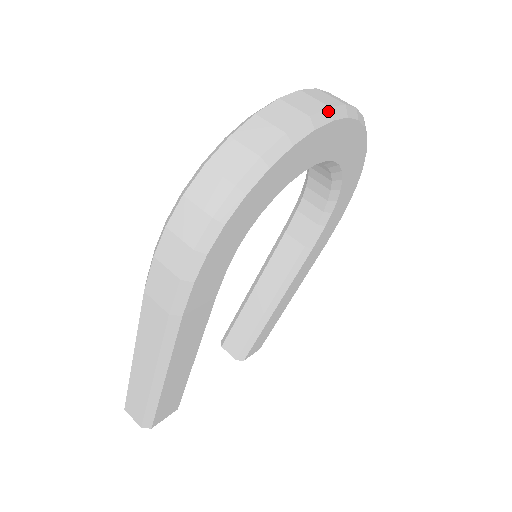
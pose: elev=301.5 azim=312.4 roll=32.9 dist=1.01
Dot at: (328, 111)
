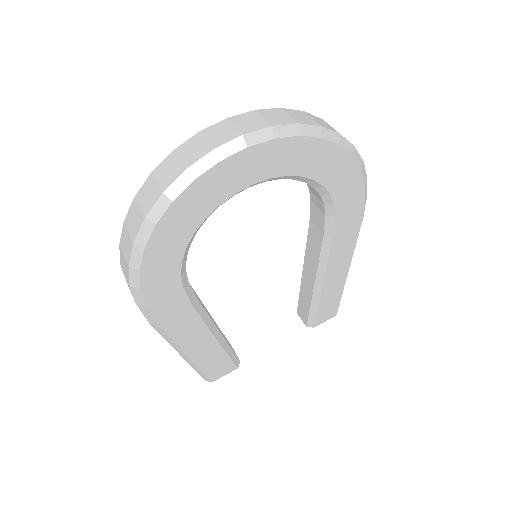
Dot at: (211, 155)
